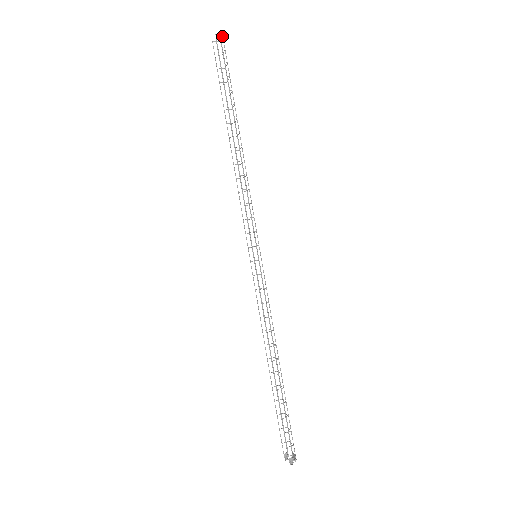
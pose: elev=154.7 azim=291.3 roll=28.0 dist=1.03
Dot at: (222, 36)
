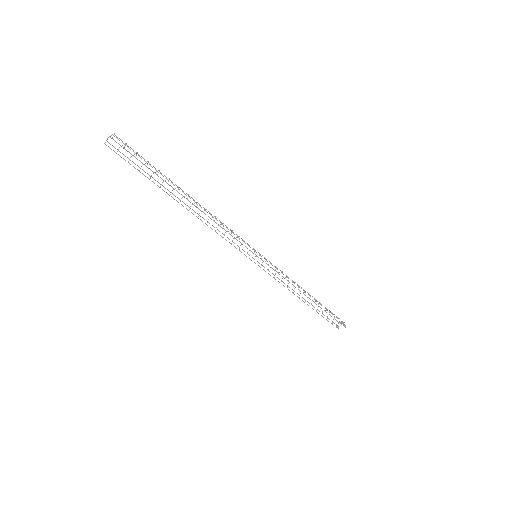
Dot at: occluded
